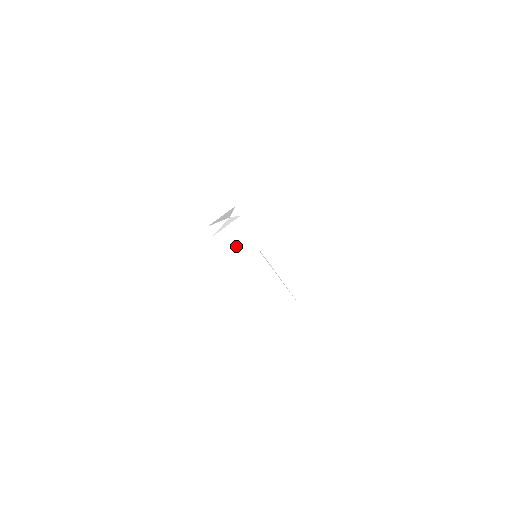
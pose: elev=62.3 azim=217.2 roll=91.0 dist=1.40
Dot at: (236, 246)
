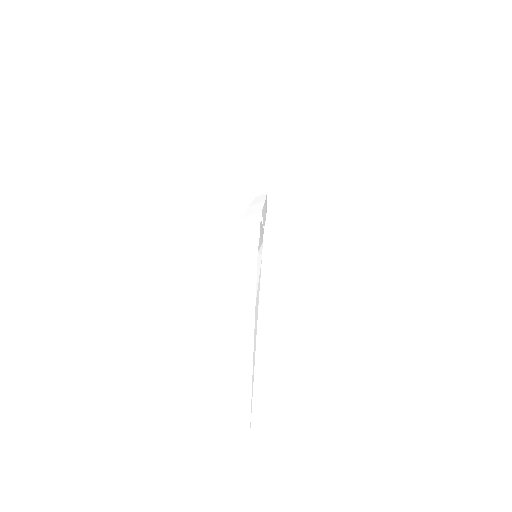
Dot at: (247, 238)
